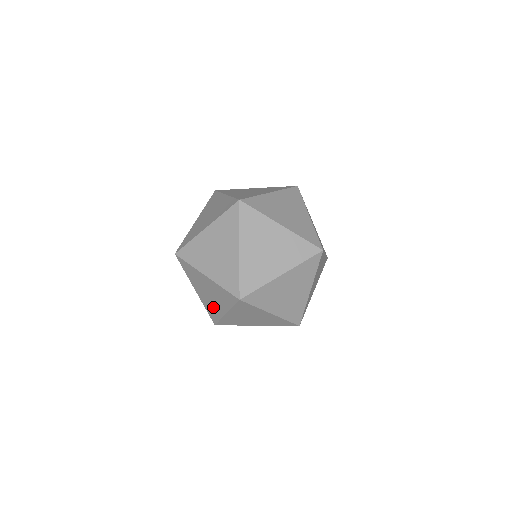
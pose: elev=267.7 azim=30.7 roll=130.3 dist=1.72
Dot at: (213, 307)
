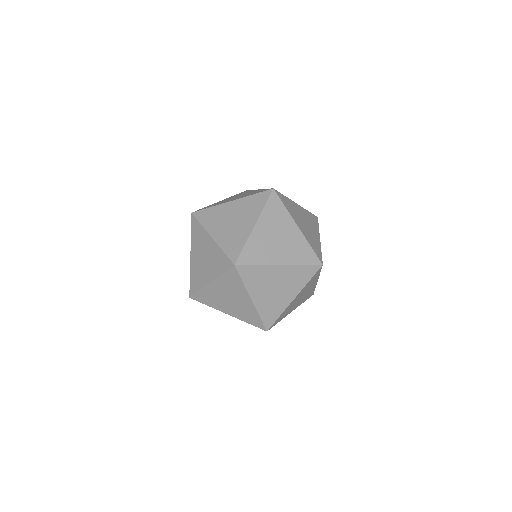
Dot at: occluded
